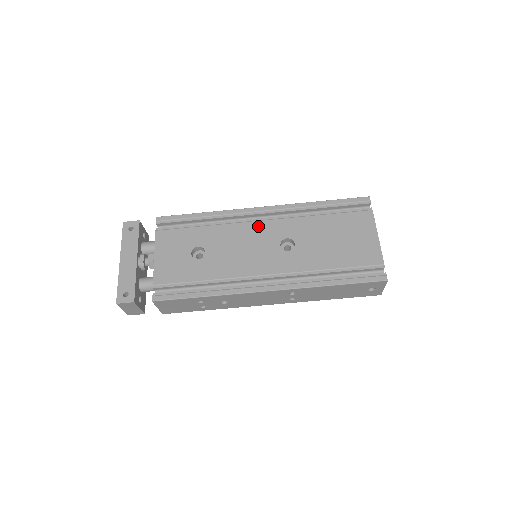
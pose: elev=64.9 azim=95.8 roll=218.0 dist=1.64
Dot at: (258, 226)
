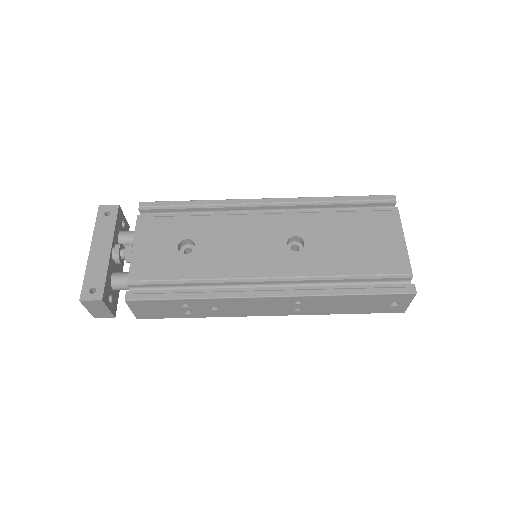
Dot at: (261, 220)
